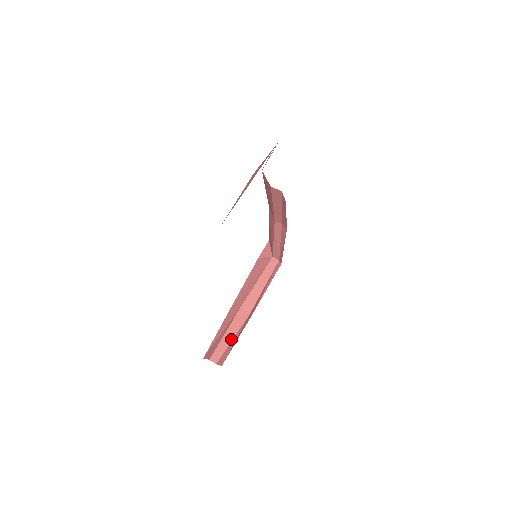
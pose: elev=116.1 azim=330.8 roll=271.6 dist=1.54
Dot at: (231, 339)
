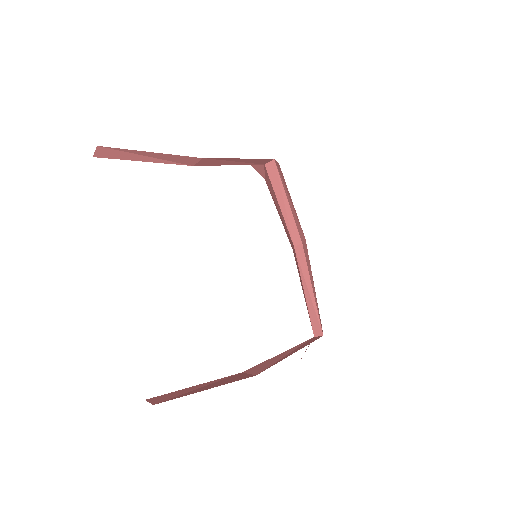
Dot at: (204, 389)
